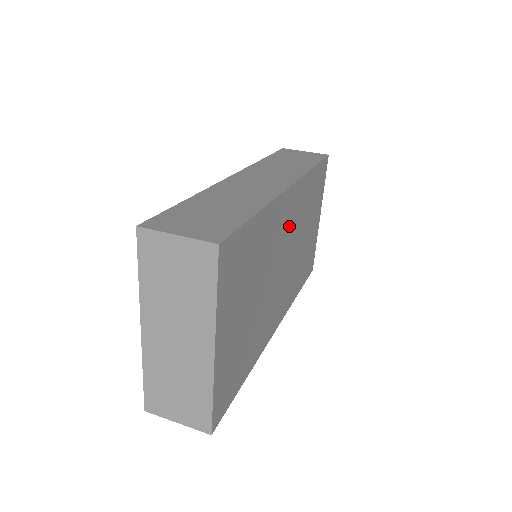
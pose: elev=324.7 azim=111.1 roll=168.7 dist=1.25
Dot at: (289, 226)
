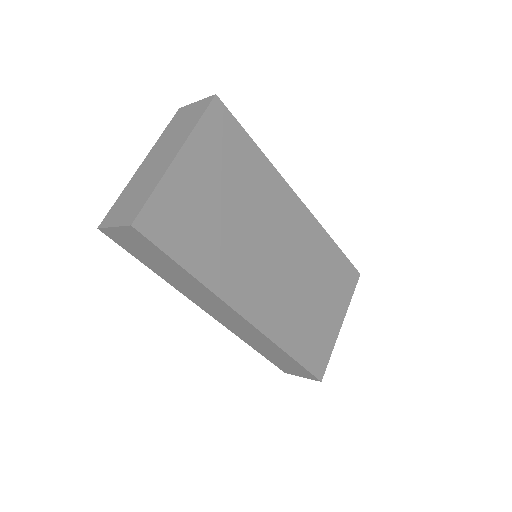
Dot at: (290, 233)
